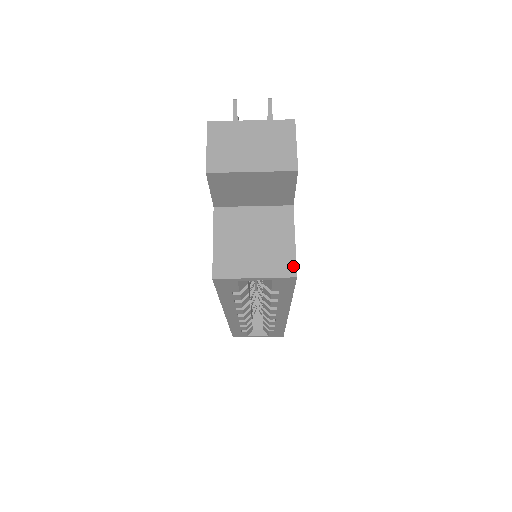
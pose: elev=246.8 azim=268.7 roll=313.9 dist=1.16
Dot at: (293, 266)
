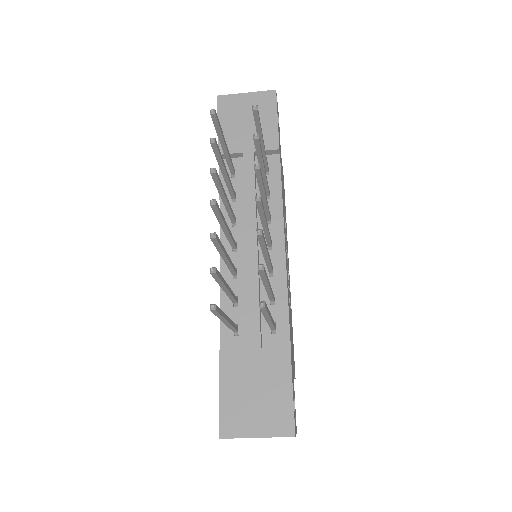
Dot at: occluded
